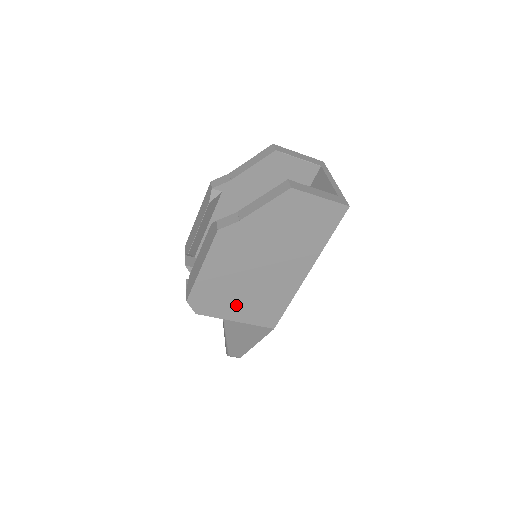
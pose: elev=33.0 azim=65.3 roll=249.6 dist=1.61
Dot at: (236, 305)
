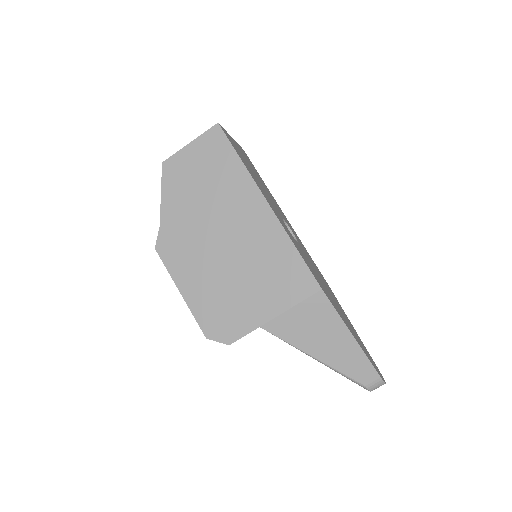
Dot at: (251, 300)
